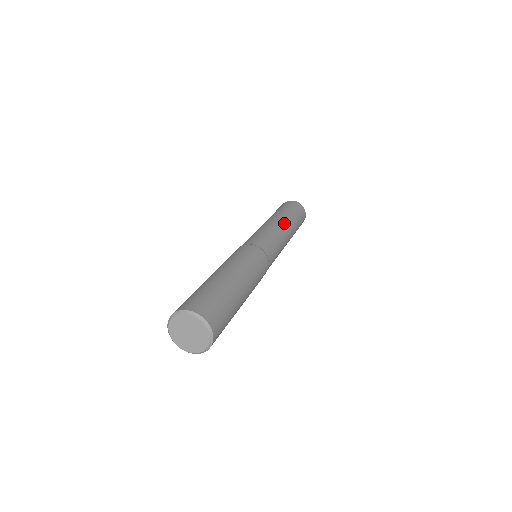
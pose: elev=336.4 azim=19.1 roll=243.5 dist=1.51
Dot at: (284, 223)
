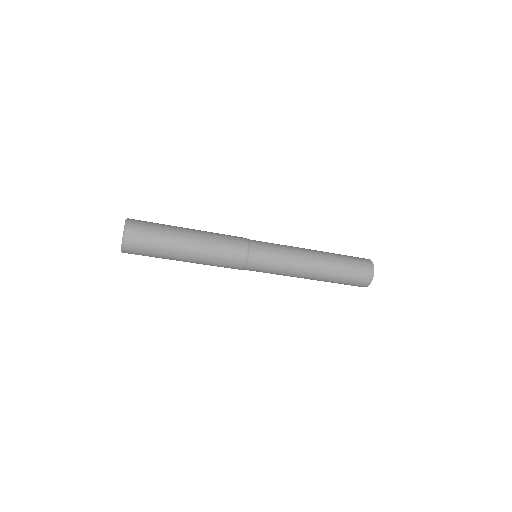
Dot at: (313, 251)
